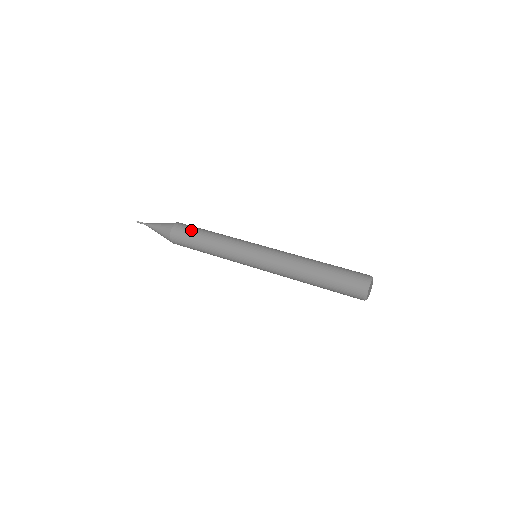
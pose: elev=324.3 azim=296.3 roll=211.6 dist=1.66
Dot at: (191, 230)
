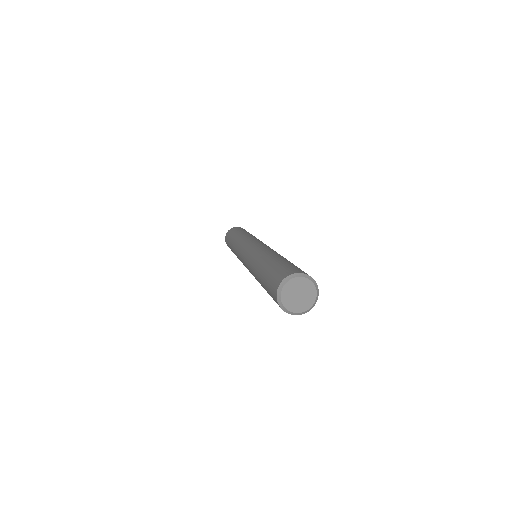
Dot at: (245, 230)
